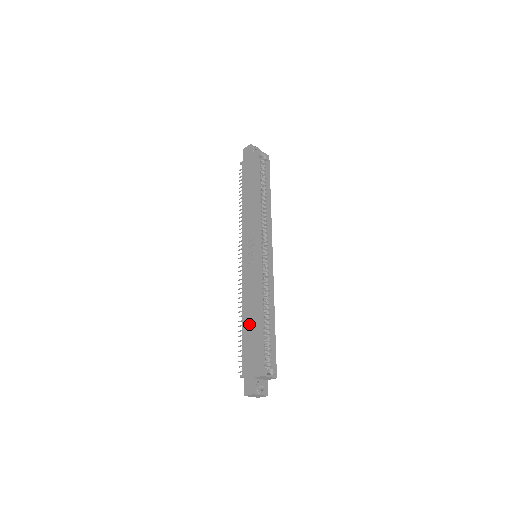
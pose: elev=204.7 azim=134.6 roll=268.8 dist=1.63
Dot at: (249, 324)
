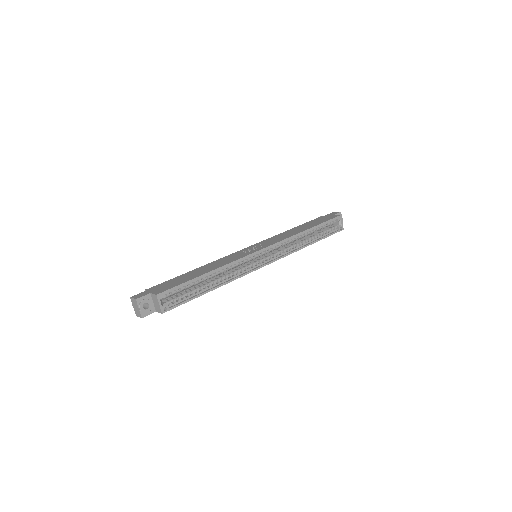
Dot at: (195, 272)
